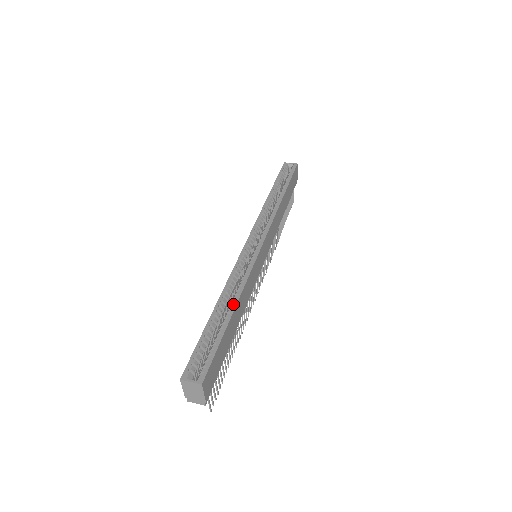
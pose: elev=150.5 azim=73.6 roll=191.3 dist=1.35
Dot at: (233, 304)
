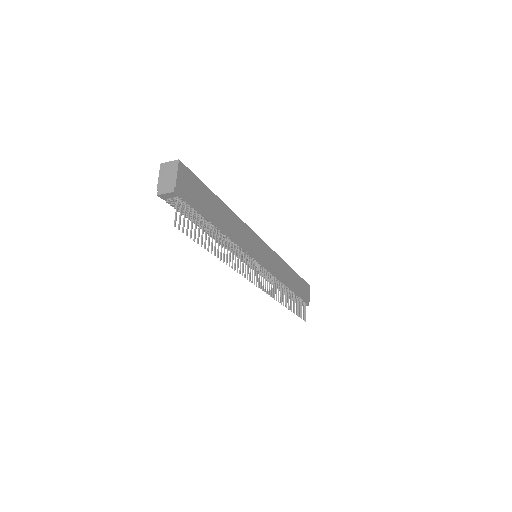
Dot at: occluded
